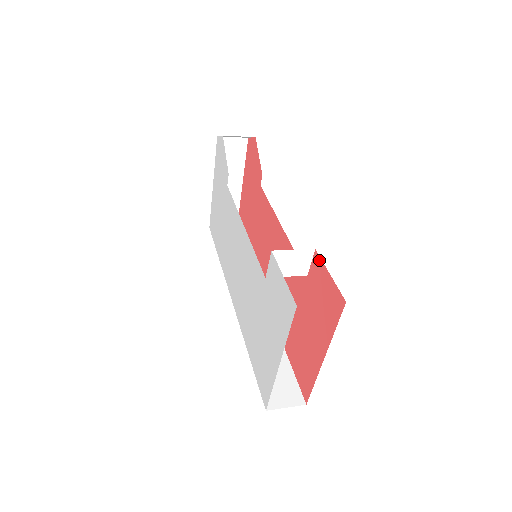
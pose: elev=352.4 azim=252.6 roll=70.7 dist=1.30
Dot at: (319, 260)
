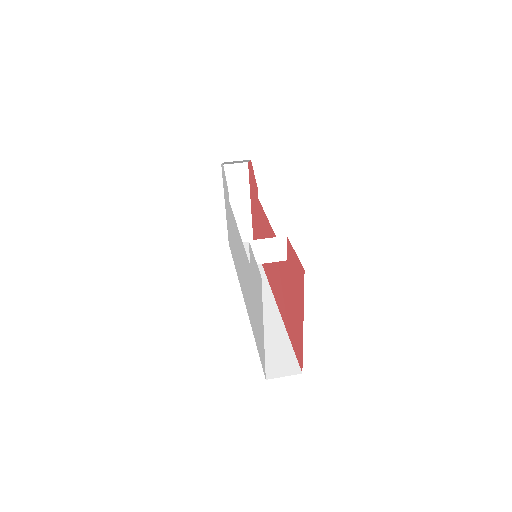
Dot at: (289, 244)
